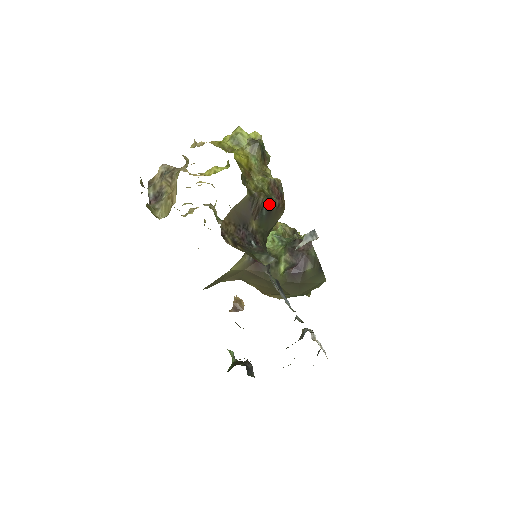
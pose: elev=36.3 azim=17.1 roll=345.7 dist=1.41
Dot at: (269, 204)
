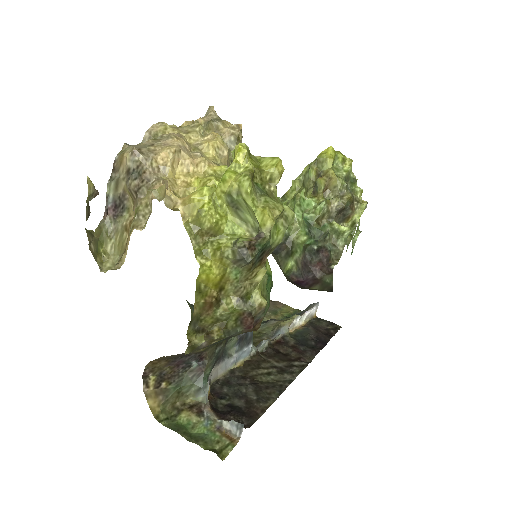
Dot at: (229, 337)
